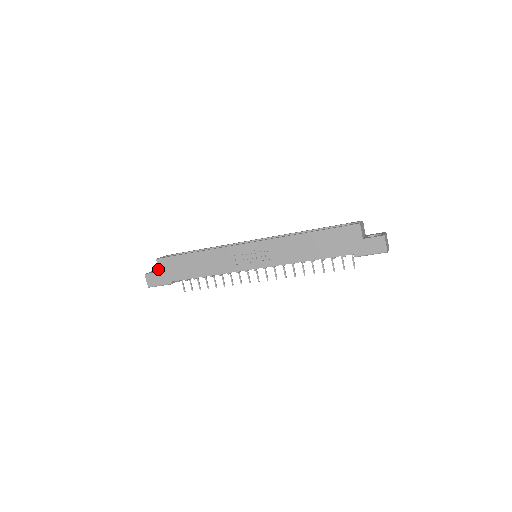
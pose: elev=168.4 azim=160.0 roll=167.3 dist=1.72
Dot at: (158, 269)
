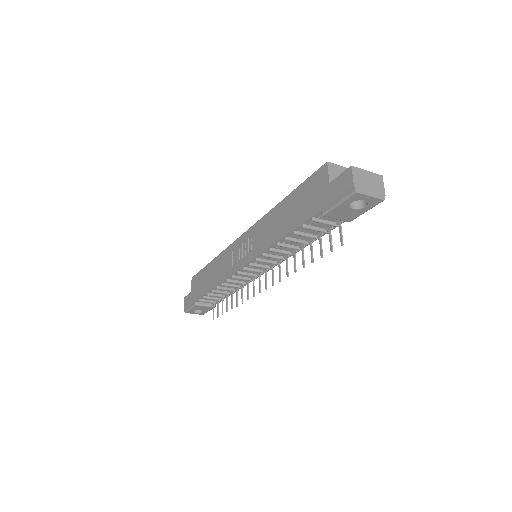
Dot at: occluded
